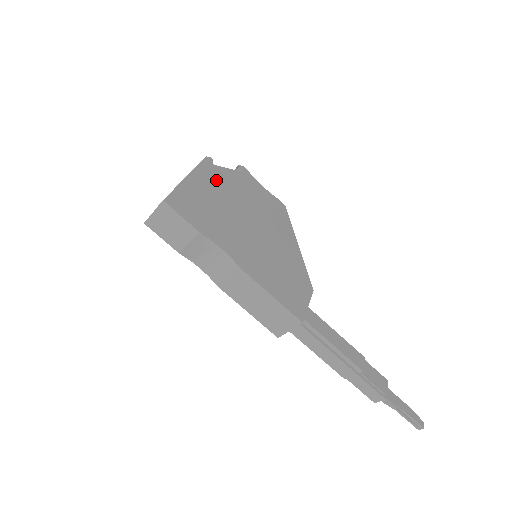
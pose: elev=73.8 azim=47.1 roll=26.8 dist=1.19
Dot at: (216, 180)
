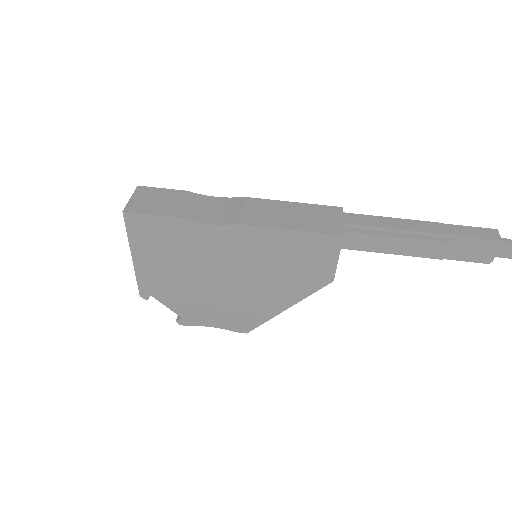
Dot at: occluded
